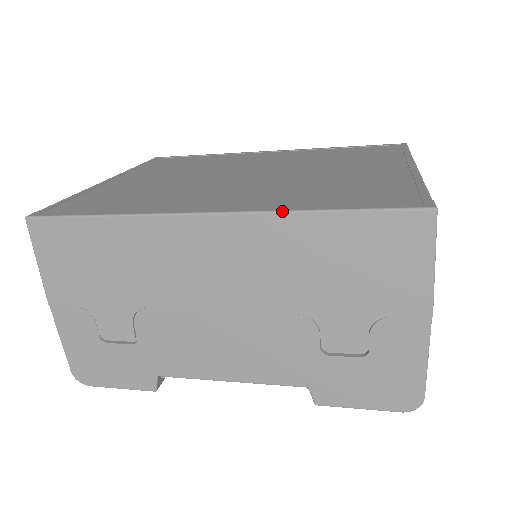
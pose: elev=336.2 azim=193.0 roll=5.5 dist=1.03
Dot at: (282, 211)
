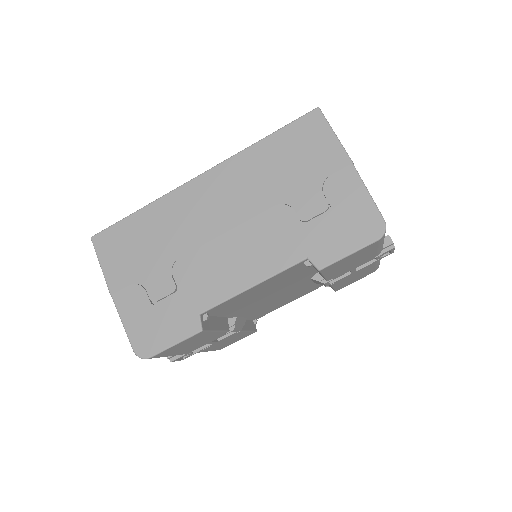
Dot at: (241, 151)
